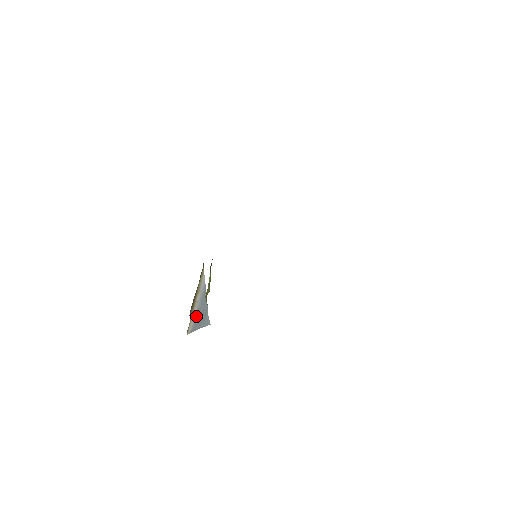
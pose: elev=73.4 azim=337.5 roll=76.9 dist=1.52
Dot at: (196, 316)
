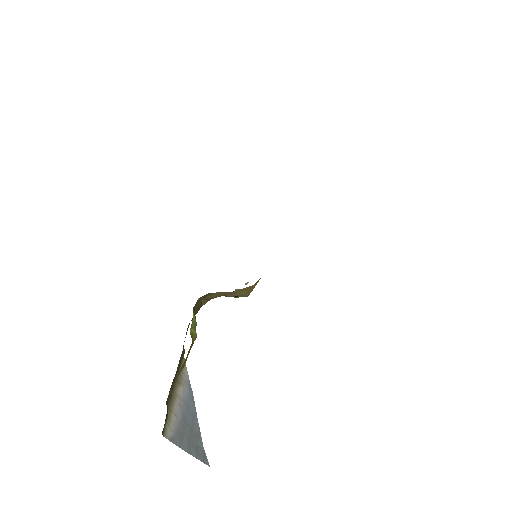
Dot at: (179, 422)
